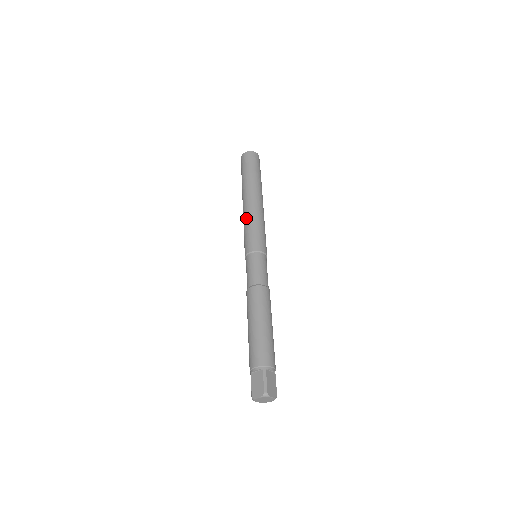
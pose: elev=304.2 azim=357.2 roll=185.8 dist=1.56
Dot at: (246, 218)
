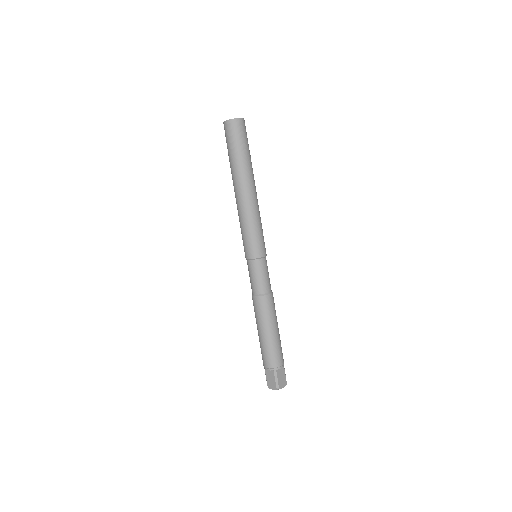
Dot at: (241, 217)
